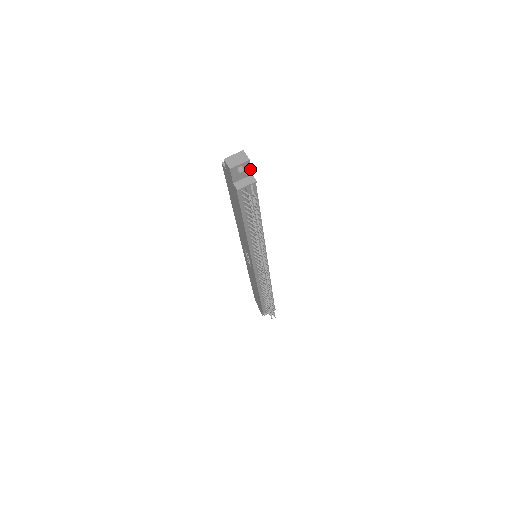
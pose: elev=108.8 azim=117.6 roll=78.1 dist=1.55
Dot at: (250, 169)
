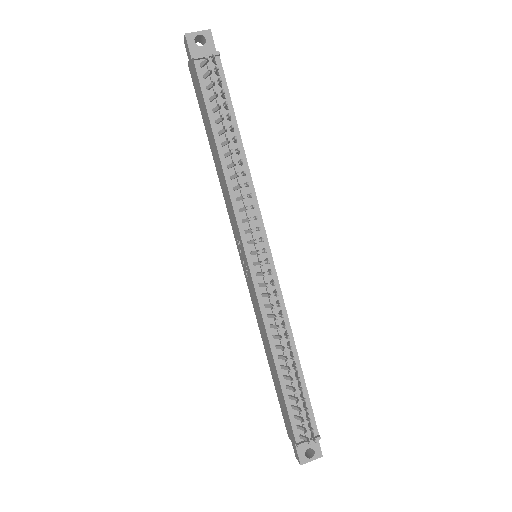
Dot at: (213, 46)
